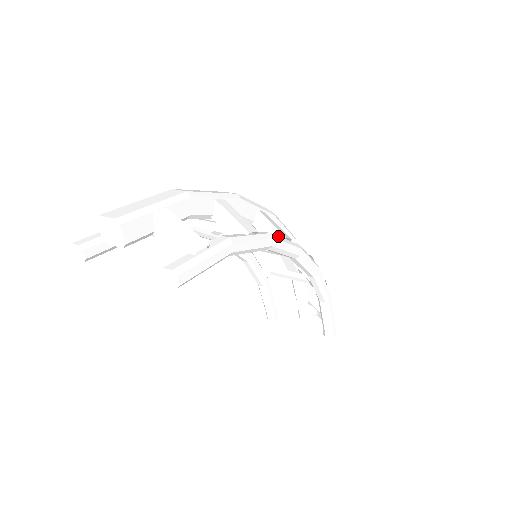
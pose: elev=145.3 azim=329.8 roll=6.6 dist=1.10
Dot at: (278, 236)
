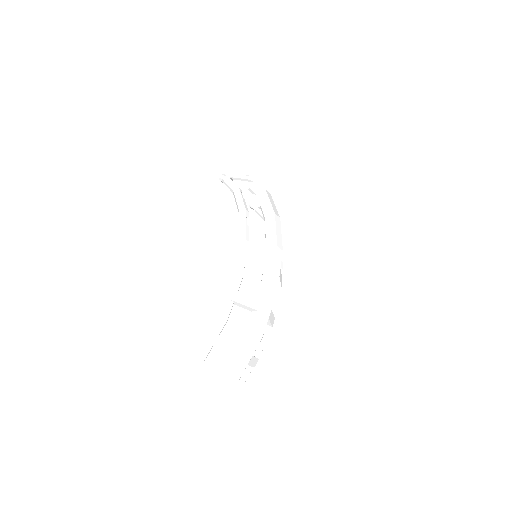
Dot at: occluded
